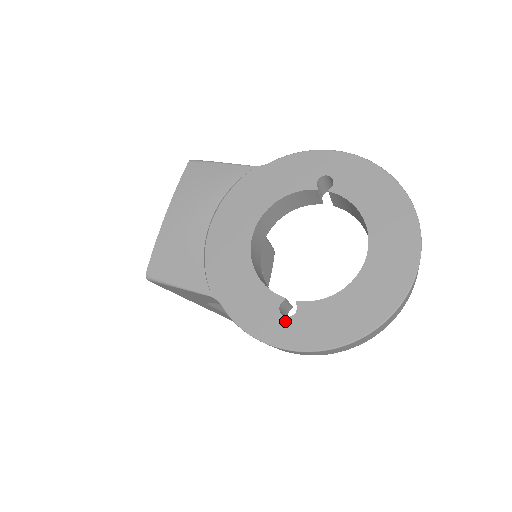
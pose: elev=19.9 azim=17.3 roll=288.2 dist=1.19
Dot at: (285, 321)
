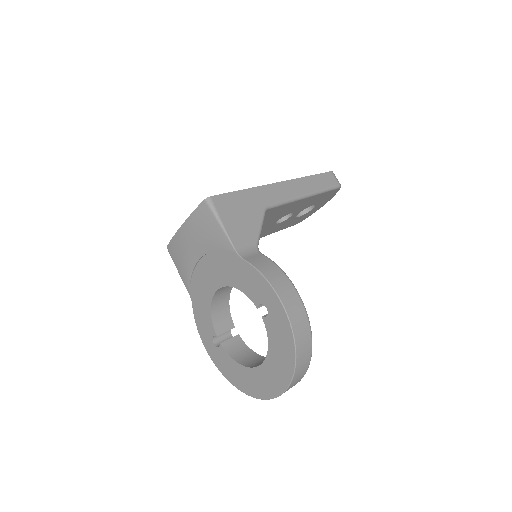
Dot at: (212, 345)
